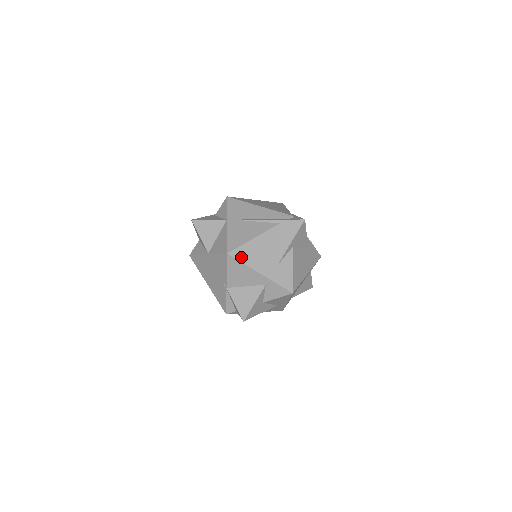
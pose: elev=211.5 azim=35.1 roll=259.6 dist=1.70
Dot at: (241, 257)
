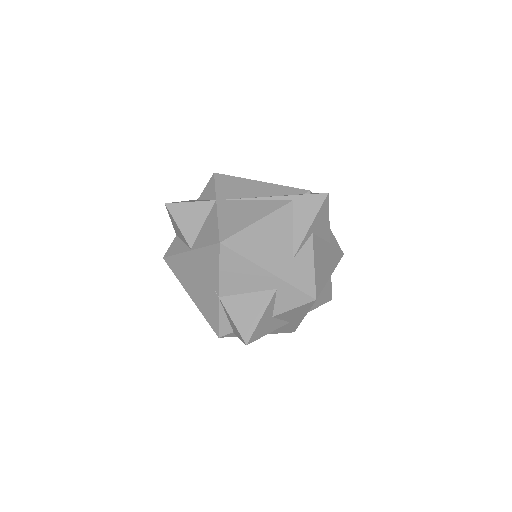
Dot at: (240, 248)
